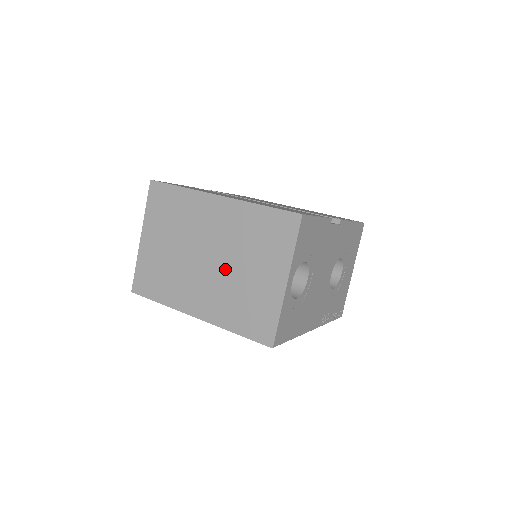
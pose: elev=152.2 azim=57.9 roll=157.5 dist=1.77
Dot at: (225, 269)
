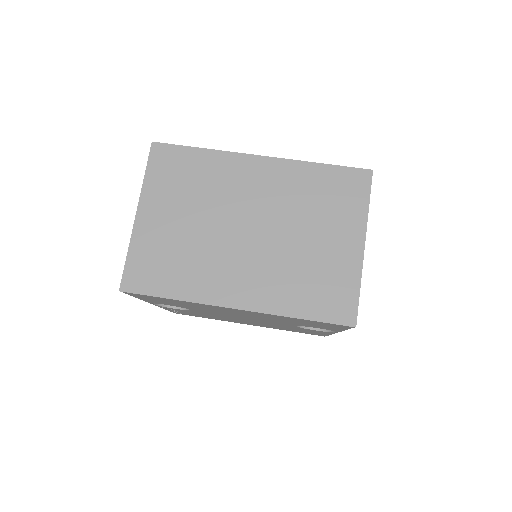
Dot at: (277, 240)
